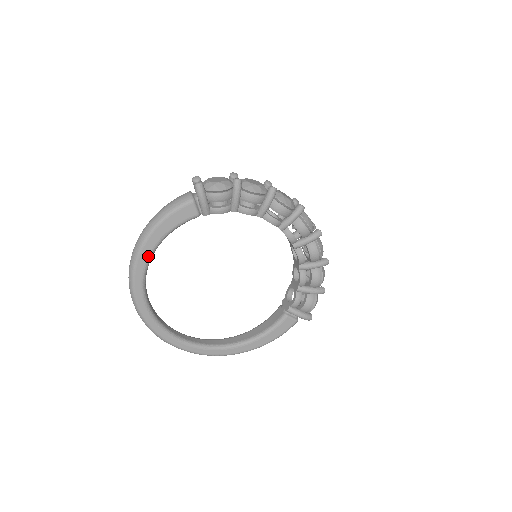
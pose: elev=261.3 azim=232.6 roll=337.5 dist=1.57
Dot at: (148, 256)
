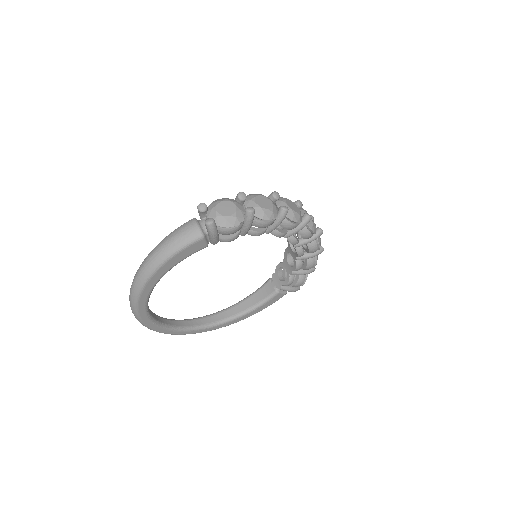
Dot at: (153, 286)
